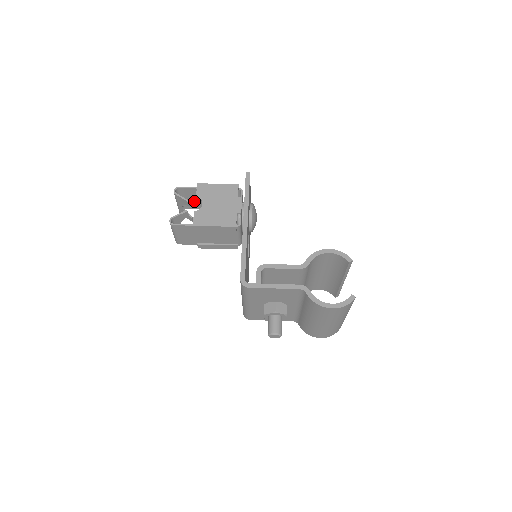
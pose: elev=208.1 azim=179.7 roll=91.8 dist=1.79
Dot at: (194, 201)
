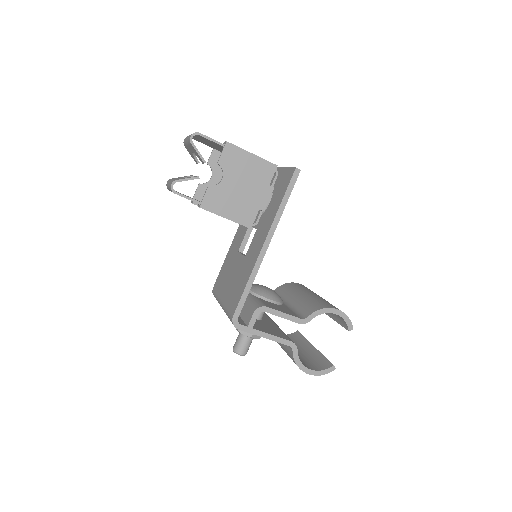
Dot at: (210, 144)
